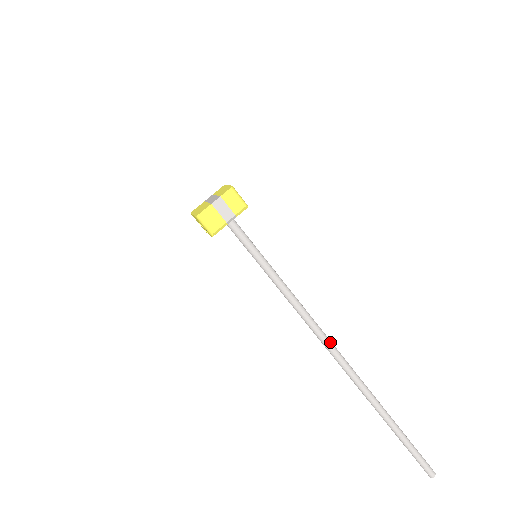
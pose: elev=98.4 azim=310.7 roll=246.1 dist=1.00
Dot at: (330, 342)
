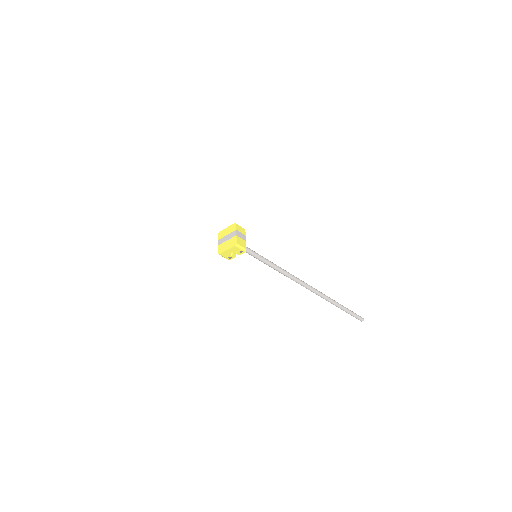
Dot at: (301, 280)
